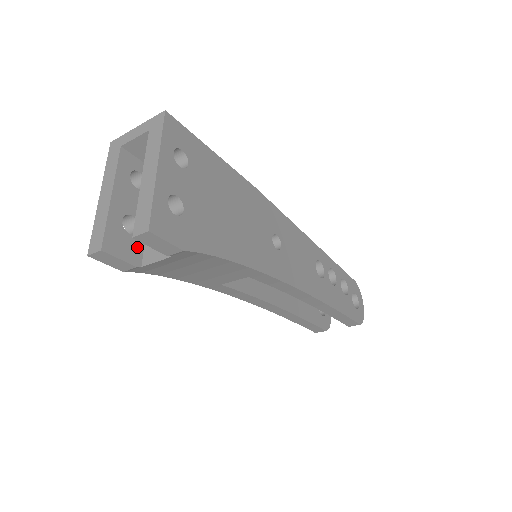
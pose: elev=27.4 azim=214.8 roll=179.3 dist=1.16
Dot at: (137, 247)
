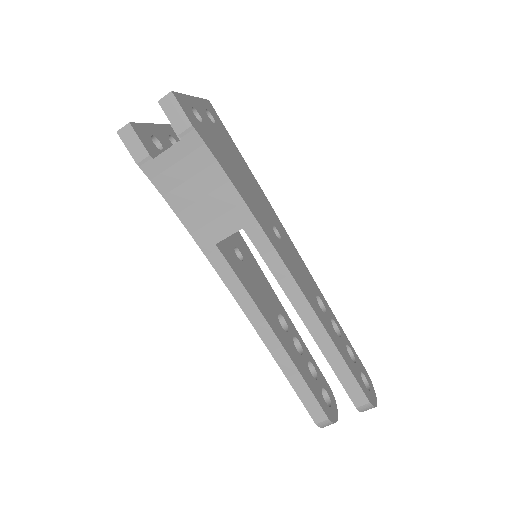
Dot at: (156, 152)
